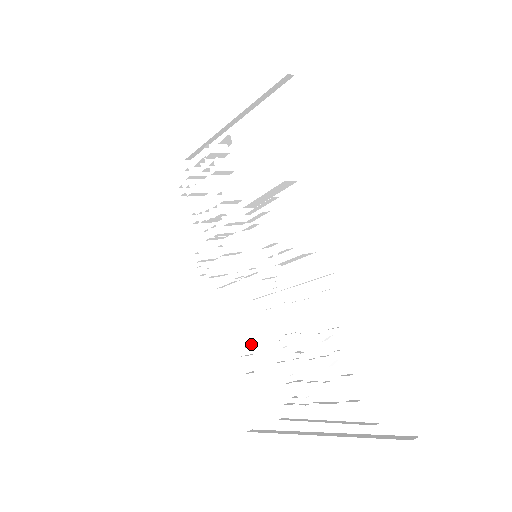
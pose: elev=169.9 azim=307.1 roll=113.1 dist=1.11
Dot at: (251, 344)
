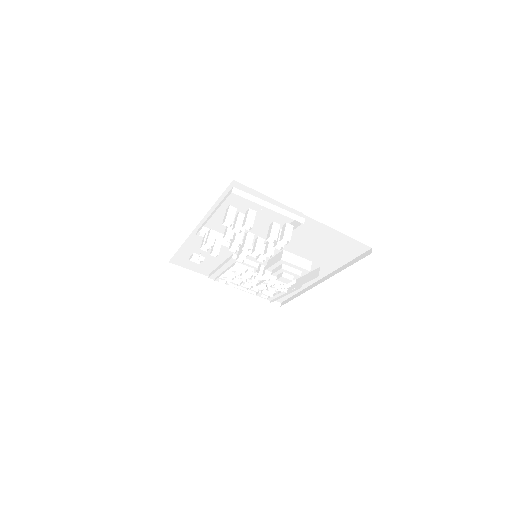
Dot at: (204, 254)
